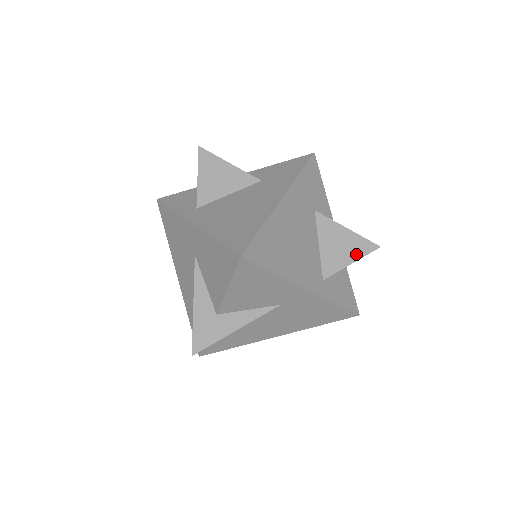
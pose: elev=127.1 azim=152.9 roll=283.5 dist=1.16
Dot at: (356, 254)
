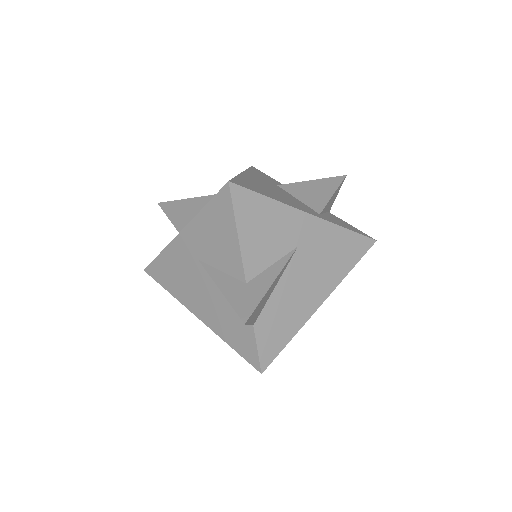
Dot at: (331, 188)
